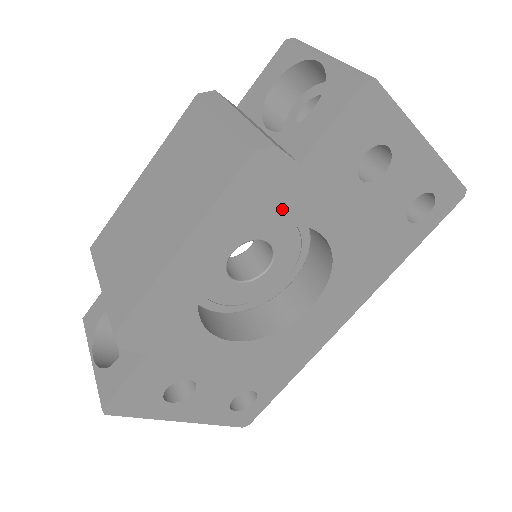
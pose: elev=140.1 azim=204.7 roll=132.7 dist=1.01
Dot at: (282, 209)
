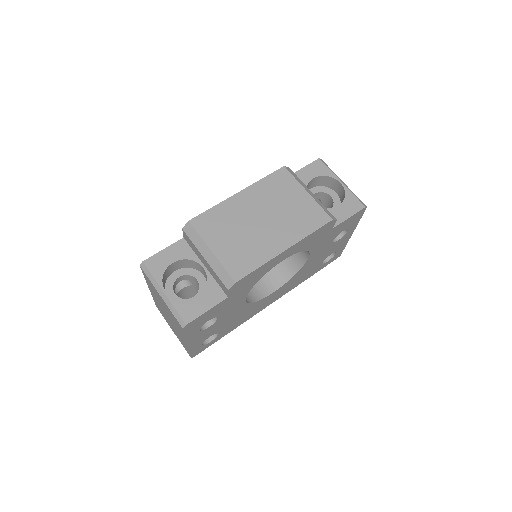
Dot at: (314, 244)
